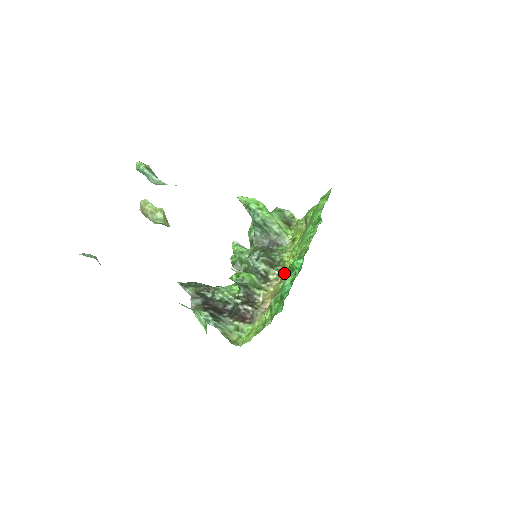
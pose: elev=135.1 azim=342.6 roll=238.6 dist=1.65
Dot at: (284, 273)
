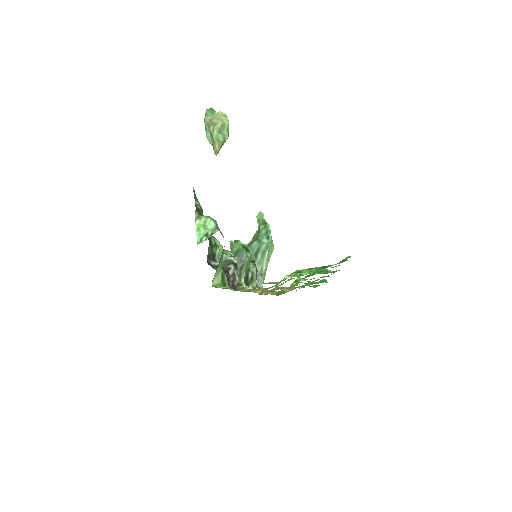
Dot at: (276, 289)
